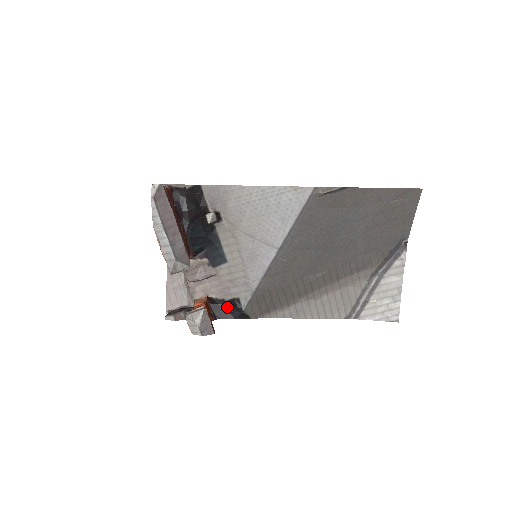
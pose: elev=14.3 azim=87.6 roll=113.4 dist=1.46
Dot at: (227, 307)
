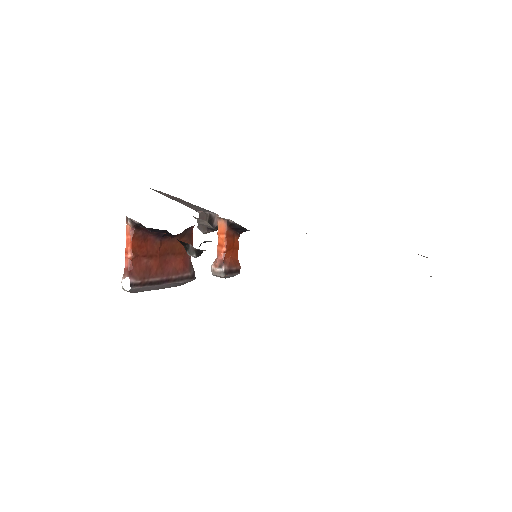
Dot at: (248, 230)
